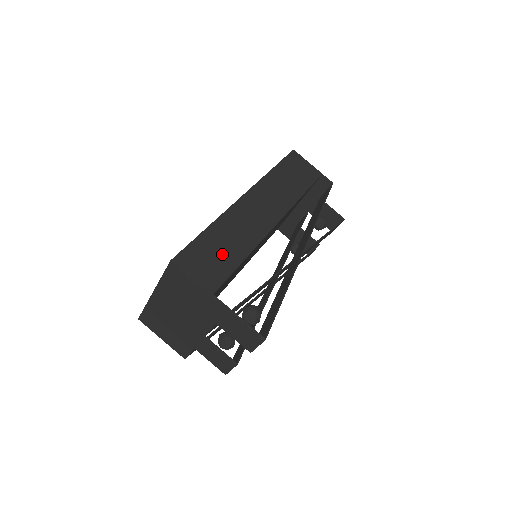
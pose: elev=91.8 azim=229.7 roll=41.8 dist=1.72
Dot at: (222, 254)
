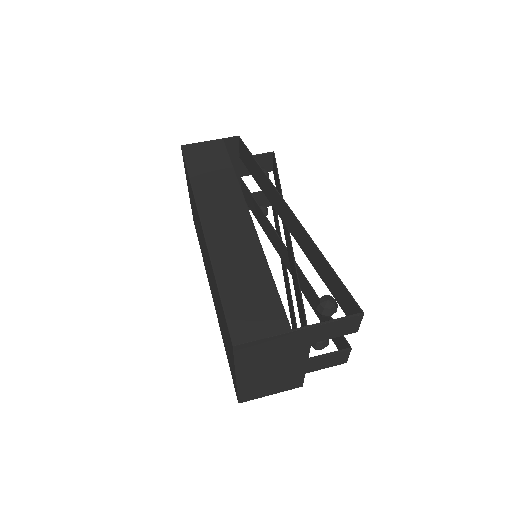
Dot at: (254, 292)
